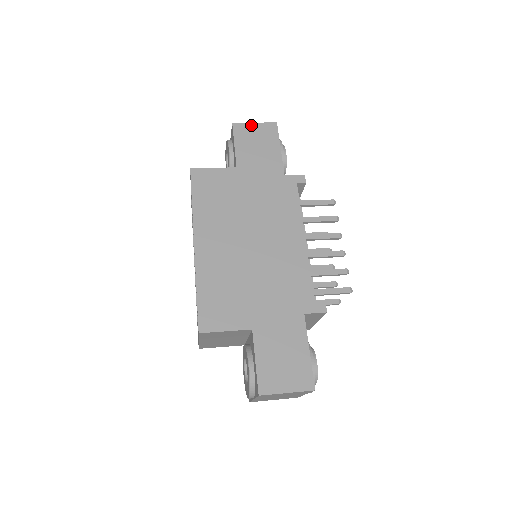
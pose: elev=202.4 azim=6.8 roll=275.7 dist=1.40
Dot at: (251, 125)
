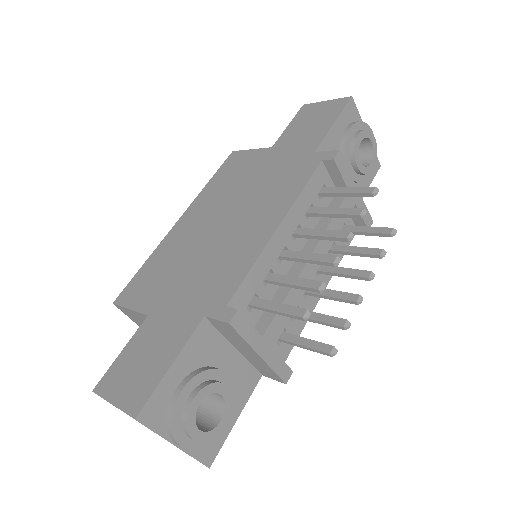
Dot at: (320, 104)
